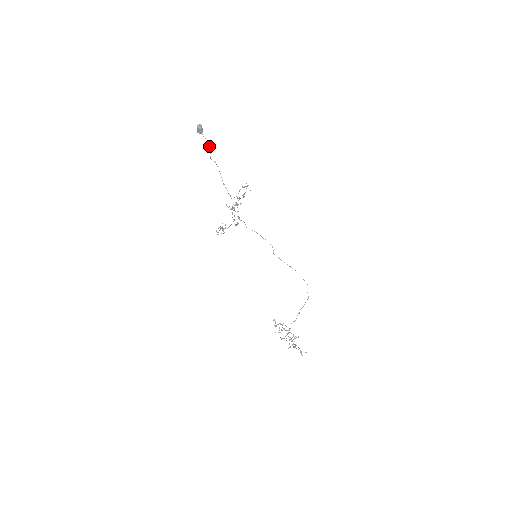
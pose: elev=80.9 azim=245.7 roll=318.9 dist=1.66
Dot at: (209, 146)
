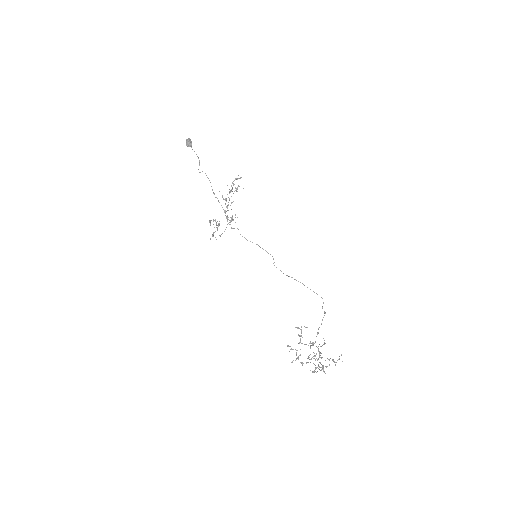
Dot at: (198, 158)
